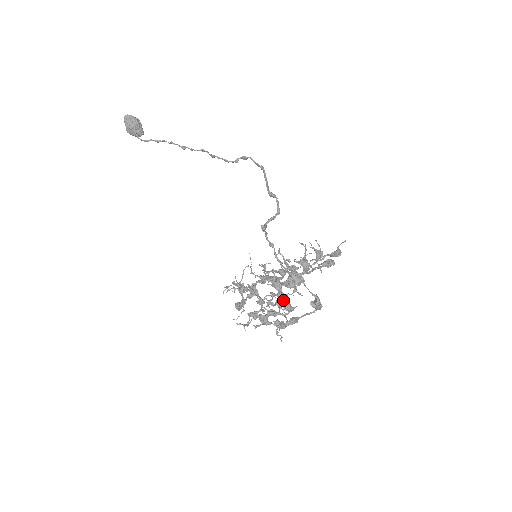
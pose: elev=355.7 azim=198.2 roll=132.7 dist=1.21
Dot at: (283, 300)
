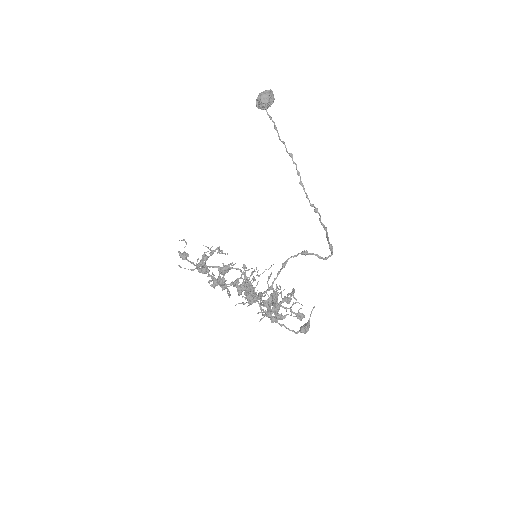
Dot at: (288, 301)
